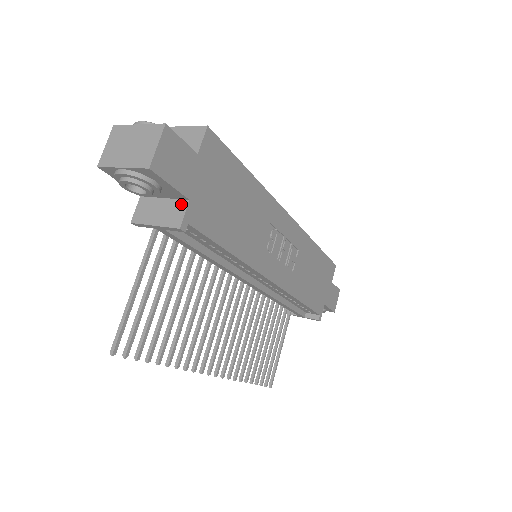
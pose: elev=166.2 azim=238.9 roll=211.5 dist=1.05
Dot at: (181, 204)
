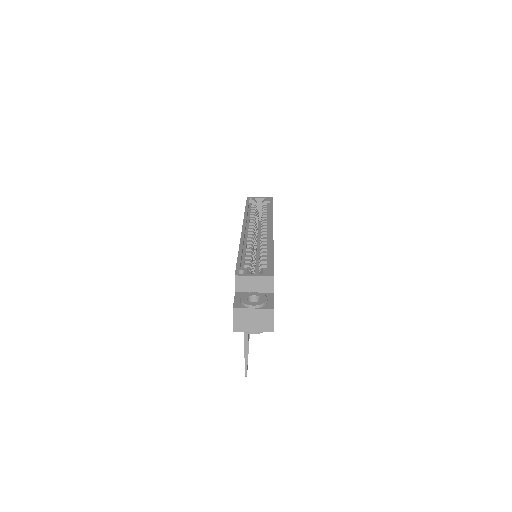
Dot at: occluded
